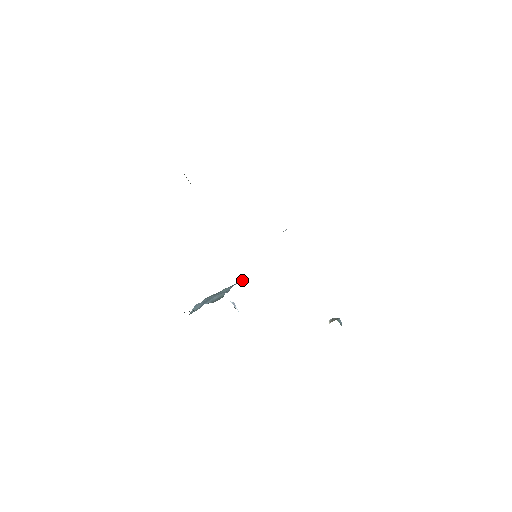
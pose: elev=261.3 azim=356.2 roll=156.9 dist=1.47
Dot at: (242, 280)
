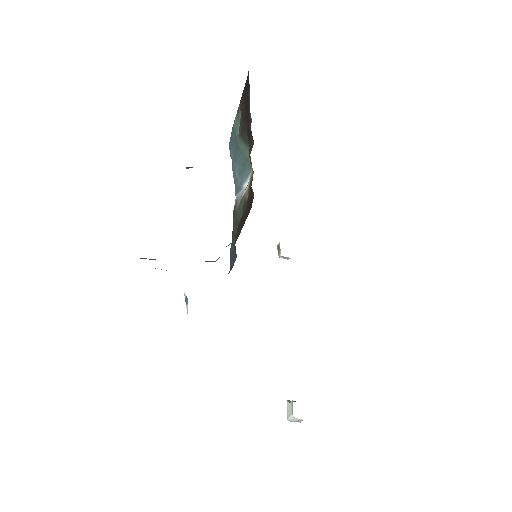
Dot at: occluded
